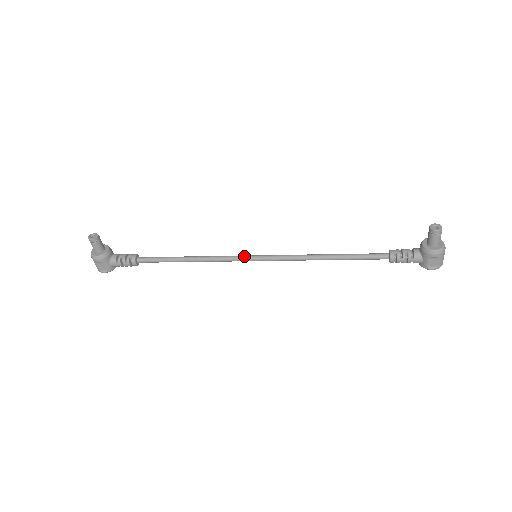
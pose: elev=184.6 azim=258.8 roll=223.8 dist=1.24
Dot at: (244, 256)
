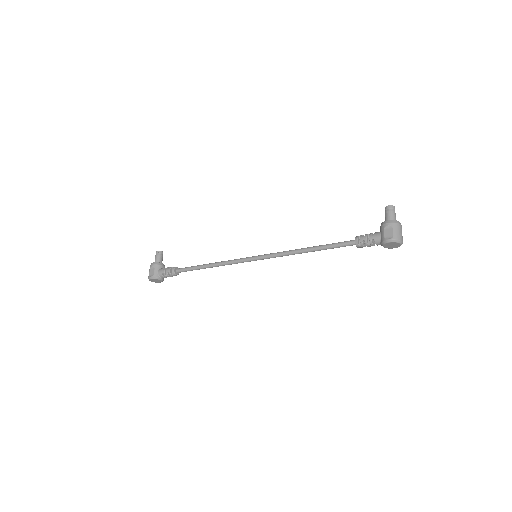
Dot at: (248, 257)
